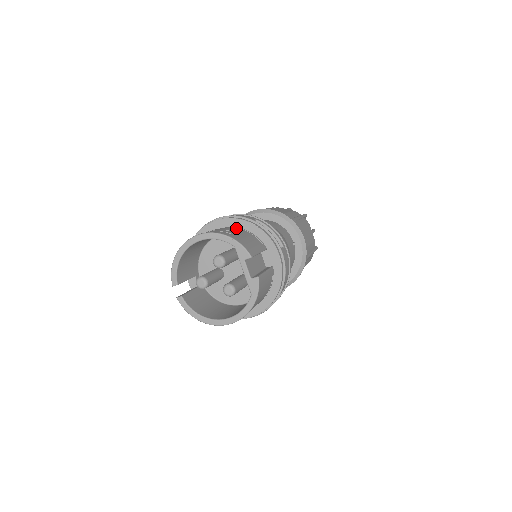
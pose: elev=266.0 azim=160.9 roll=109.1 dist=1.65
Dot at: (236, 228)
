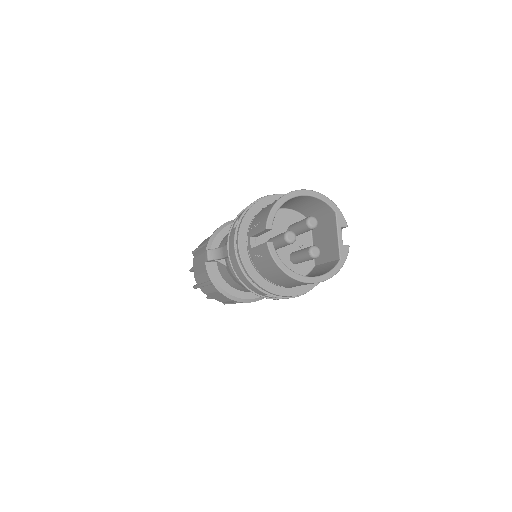
Dot at: occluded
